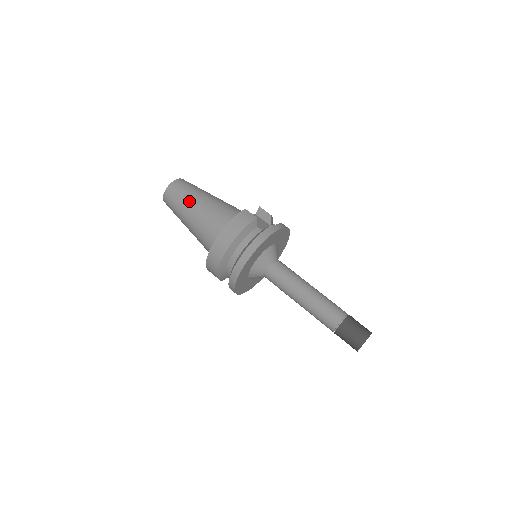
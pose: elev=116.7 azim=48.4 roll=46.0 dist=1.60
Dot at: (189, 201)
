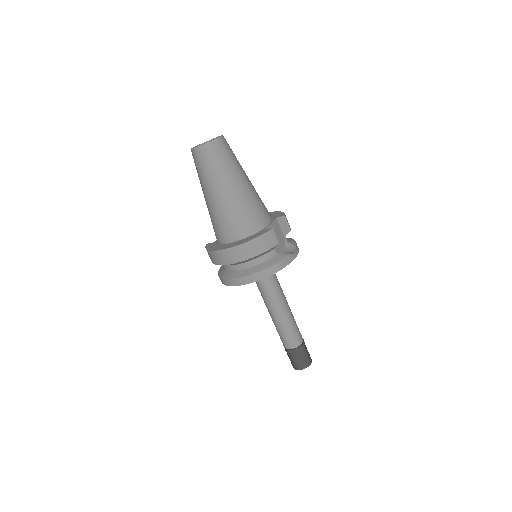
Dot at: (220, 179)
